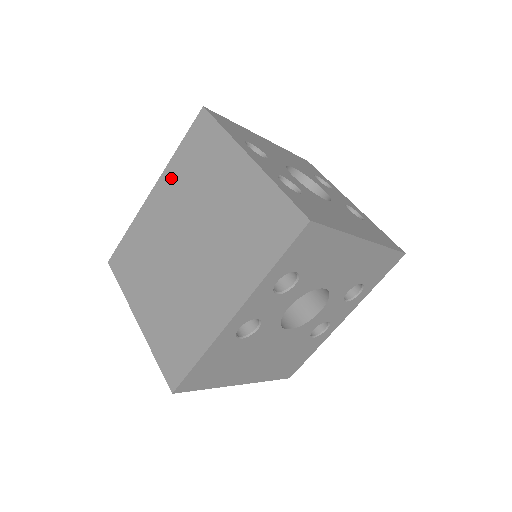
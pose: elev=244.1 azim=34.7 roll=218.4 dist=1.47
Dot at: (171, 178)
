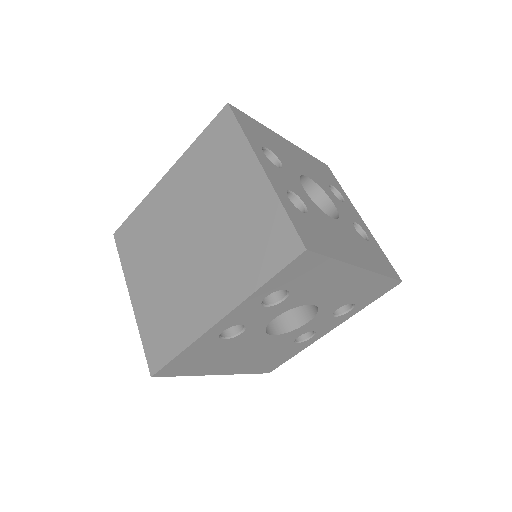
Dot at: (185, 168)
